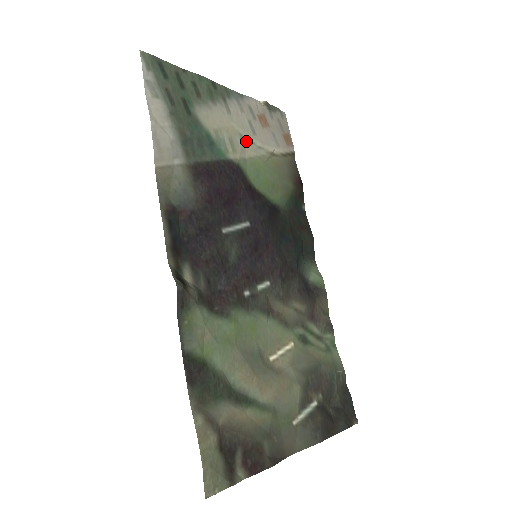
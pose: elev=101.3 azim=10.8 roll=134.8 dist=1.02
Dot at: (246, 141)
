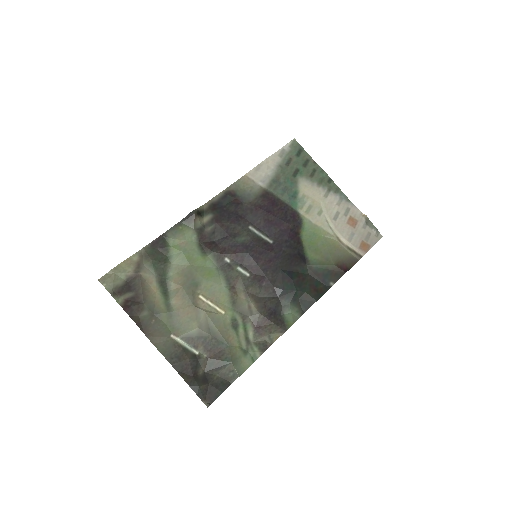
Dot at: (322, 216)
